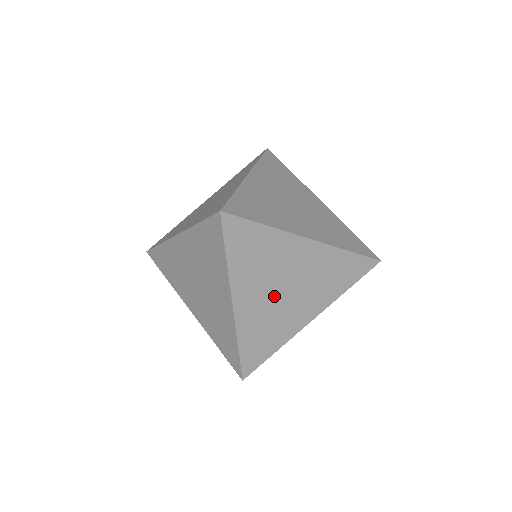
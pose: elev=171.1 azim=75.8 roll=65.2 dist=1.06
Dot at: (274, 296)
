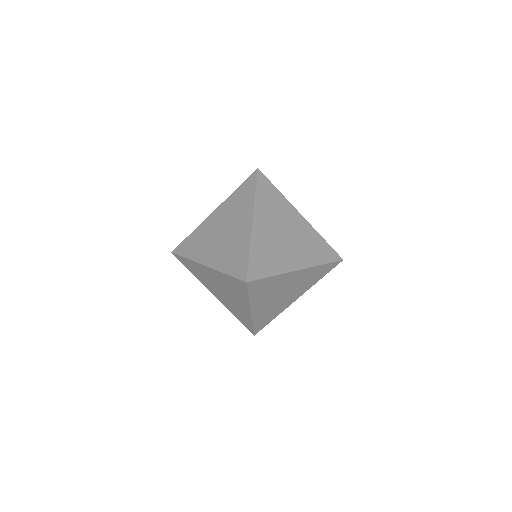
Dot at: (275, 299)
